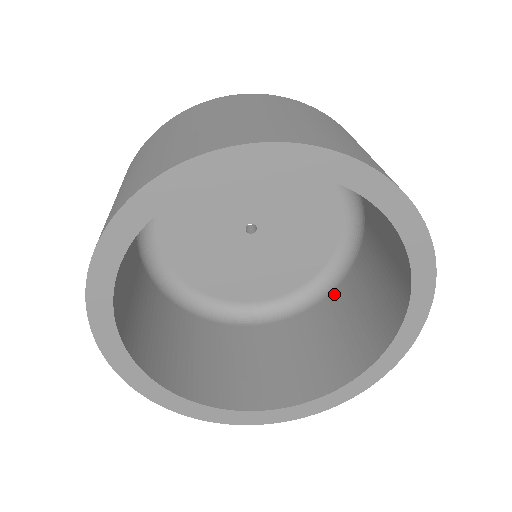
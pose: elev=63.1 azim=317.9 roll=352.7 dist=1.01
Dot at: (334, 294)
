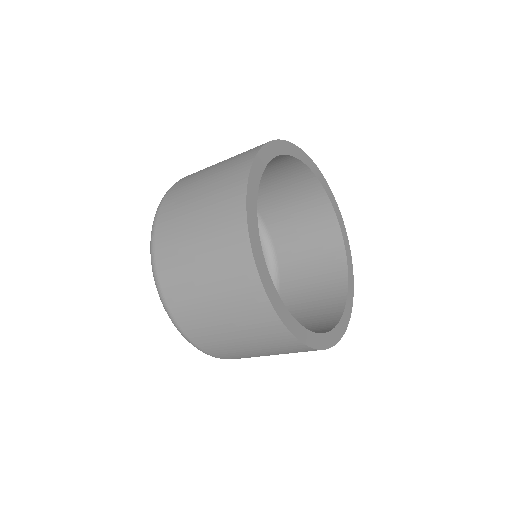
Dot at: (280, 259)
